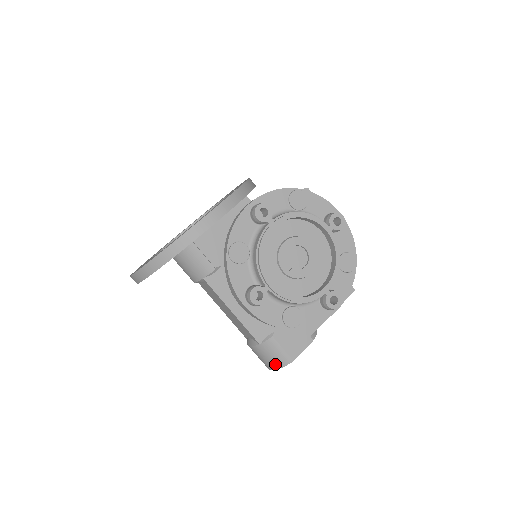
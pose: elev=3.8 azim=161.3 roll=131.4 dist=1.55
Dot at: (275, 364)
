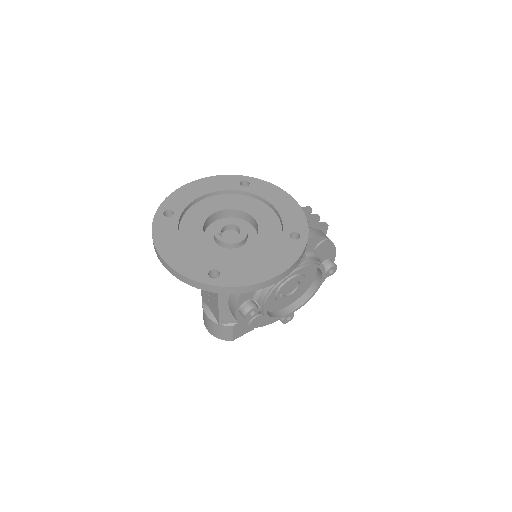
Dot at: (218, 336)
